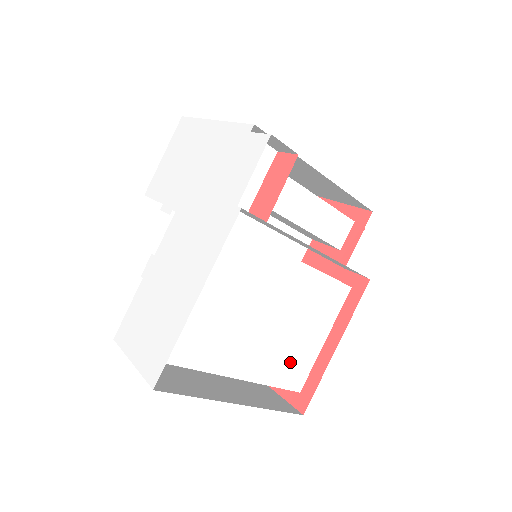
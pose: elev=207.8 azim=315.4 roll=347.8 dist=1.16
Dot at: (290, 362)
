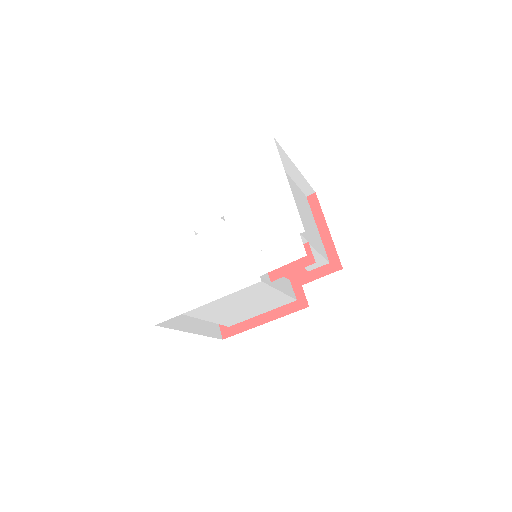
Dot at: (234, 318)
